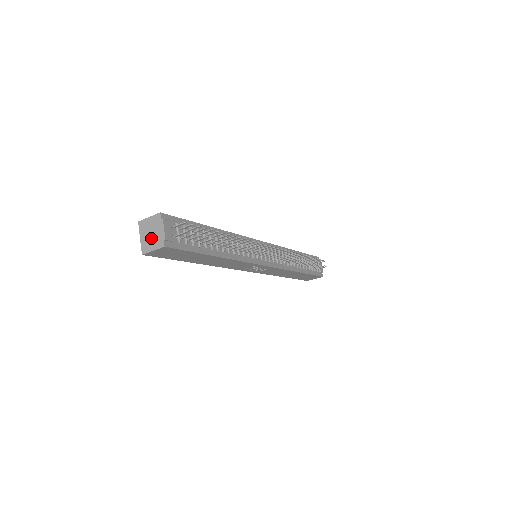
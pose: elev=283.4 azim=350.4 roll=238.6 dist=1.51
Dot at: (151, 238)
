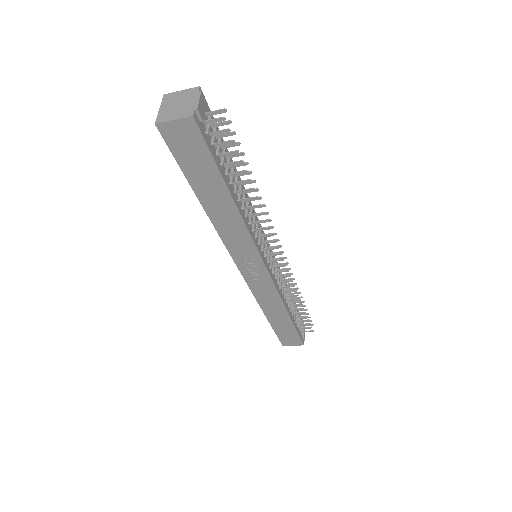
Dot at: (176, 108)
